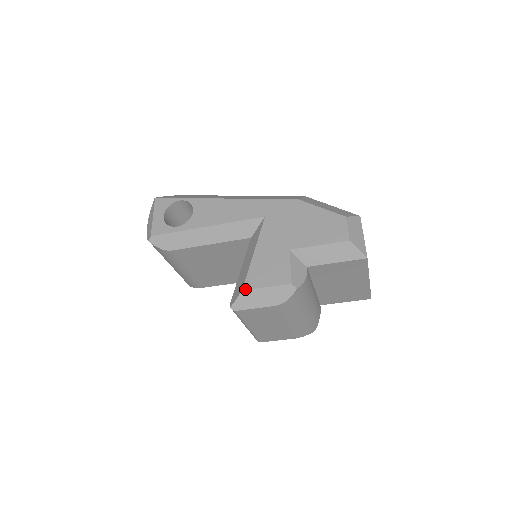
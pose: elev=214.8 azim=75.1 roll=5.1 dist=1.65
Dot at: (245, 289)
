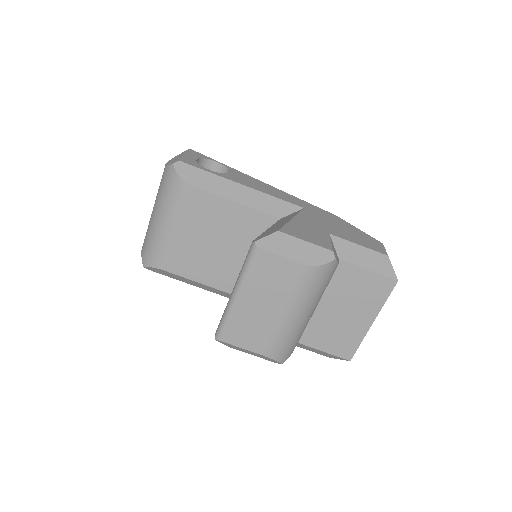
Dot at: (282, 231)
